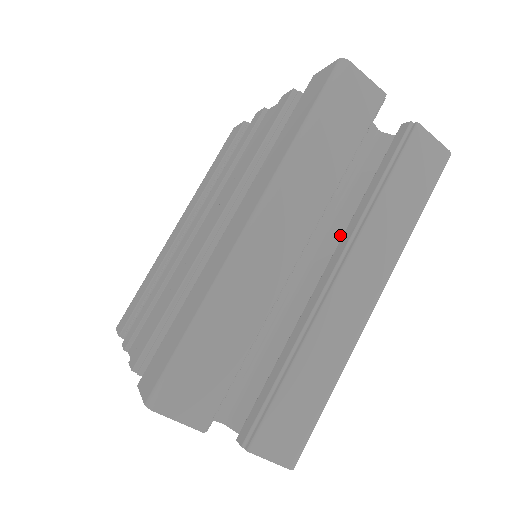
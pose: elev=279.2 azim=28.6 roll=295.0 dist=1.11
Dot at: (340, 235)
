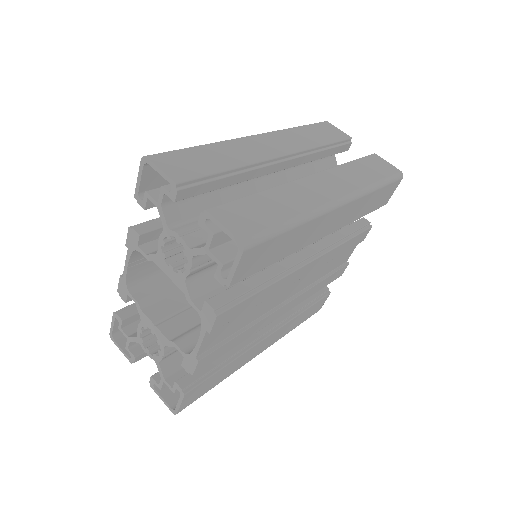
Dot at: occluded
